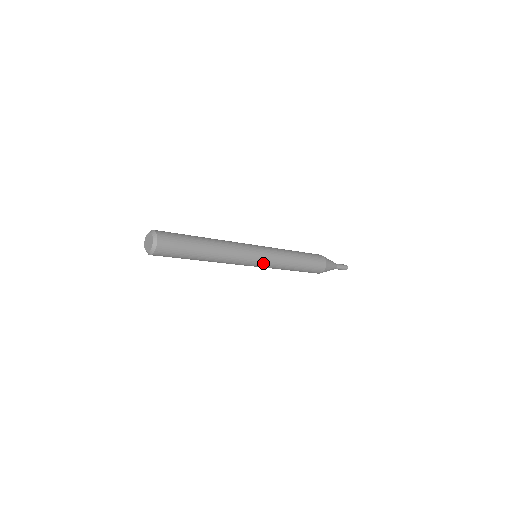
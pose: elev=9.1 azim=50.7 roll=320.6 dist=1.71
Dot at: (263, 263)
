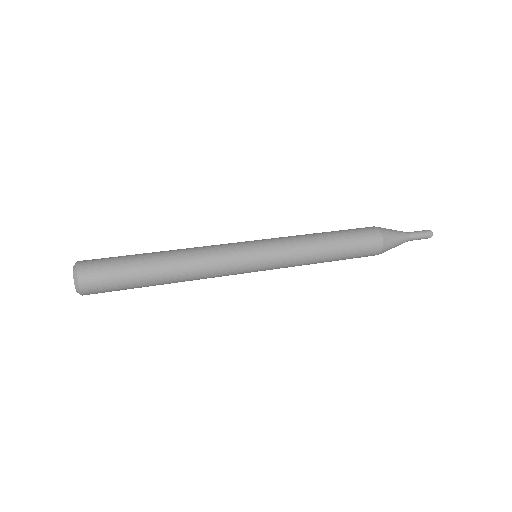
Dot at: (265, 261)
